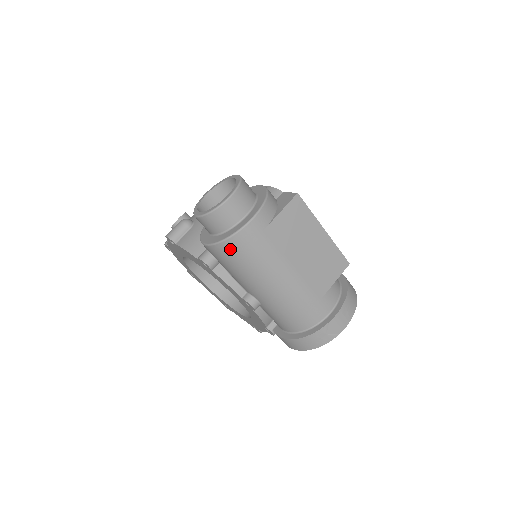
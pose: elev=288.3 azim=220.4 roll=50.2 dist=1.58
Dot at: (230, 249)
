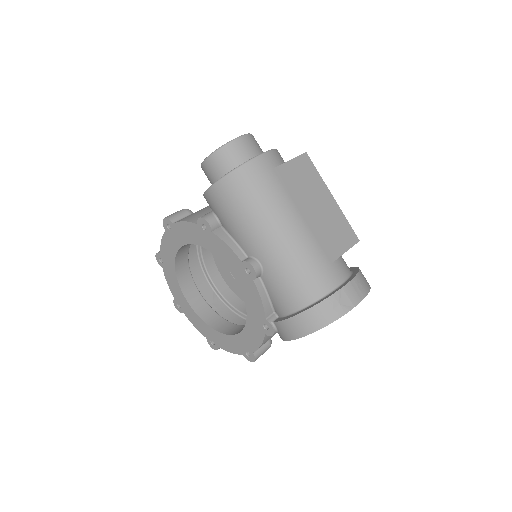
Dot at: (237, 182)
